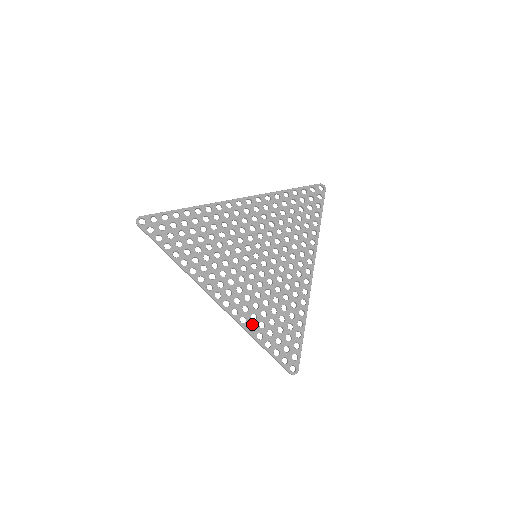
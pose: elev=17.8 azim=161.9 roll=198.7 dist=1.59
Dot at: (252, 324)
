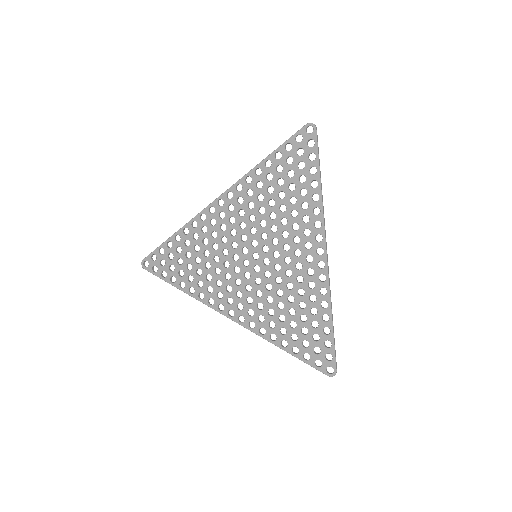
Dot at: (272, 333)
